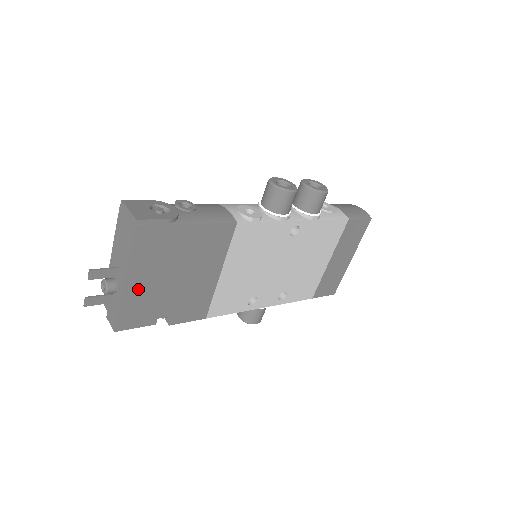
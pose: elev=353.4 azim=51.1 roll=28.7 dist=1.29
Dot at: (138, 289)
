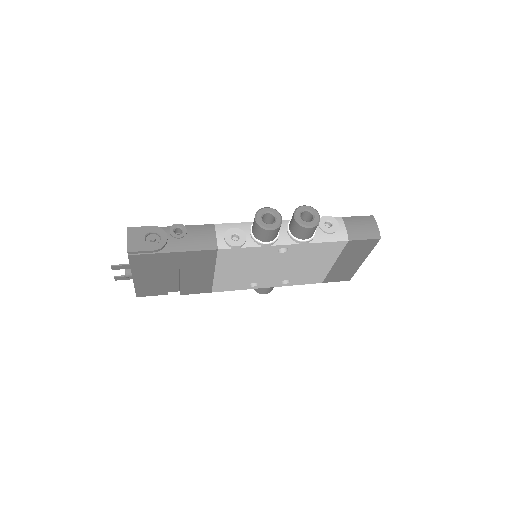
Dot at: (145, 280)
